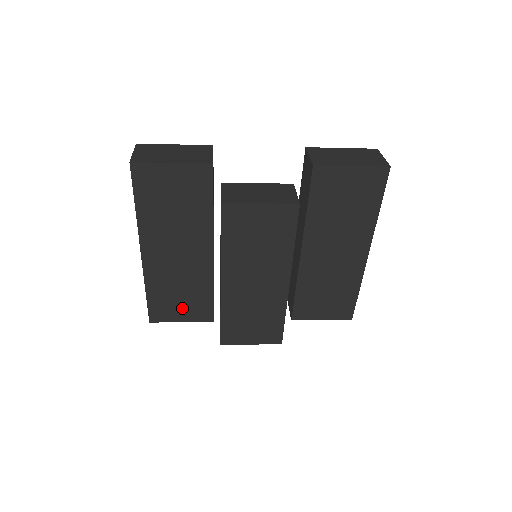
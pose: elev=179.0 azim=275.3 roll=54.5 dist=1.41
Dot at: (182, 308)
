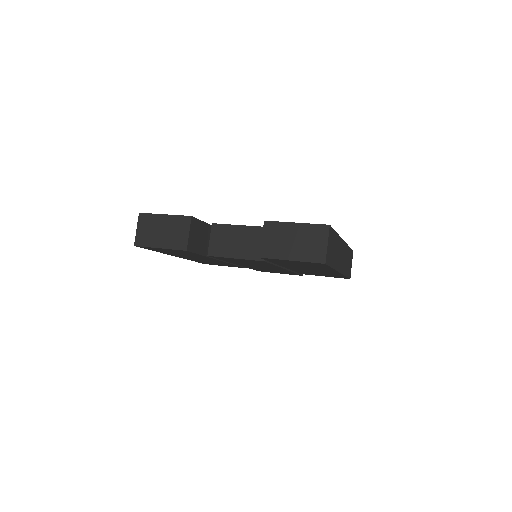
Dot at: occluded
